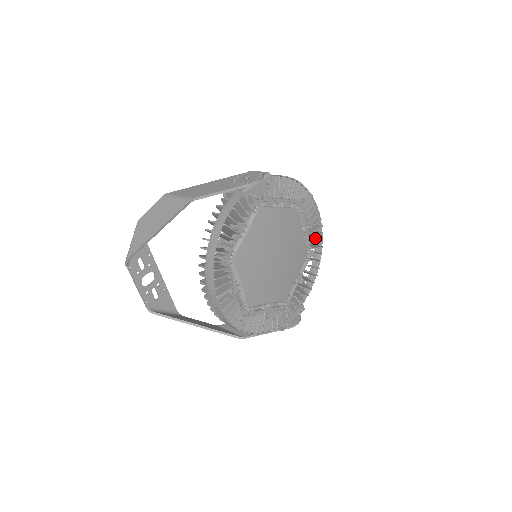
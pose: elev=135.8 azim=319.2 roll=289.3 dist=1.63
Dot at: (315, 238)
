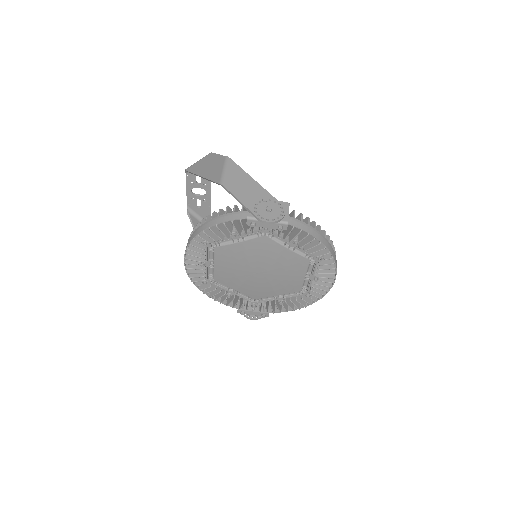
Dot at: occluded
